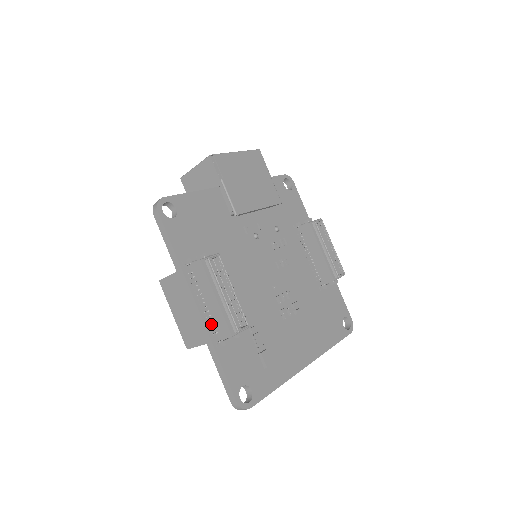
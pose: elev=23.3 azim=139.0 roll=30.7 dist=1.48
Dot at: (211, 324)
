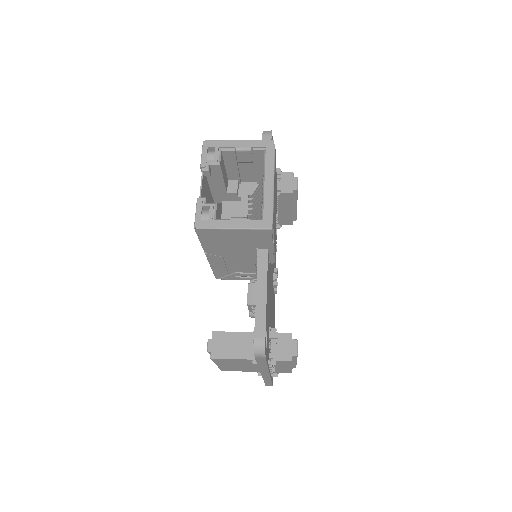
Dot at: occluded
